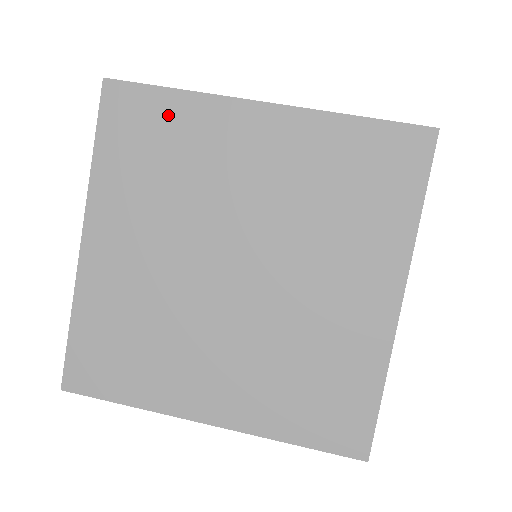
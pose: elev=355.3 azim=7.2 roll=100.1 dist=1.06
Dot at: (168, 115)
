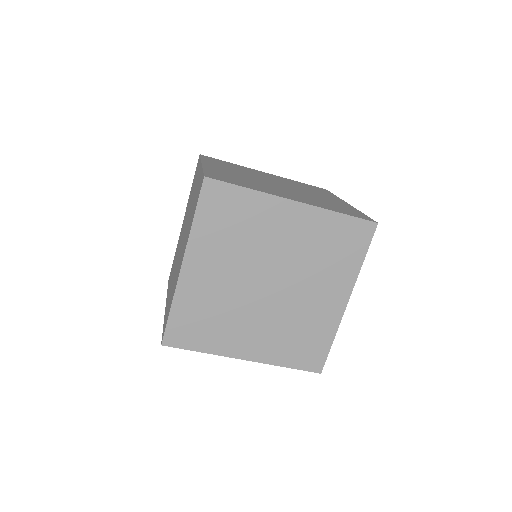
Dot at: (241, 202)
